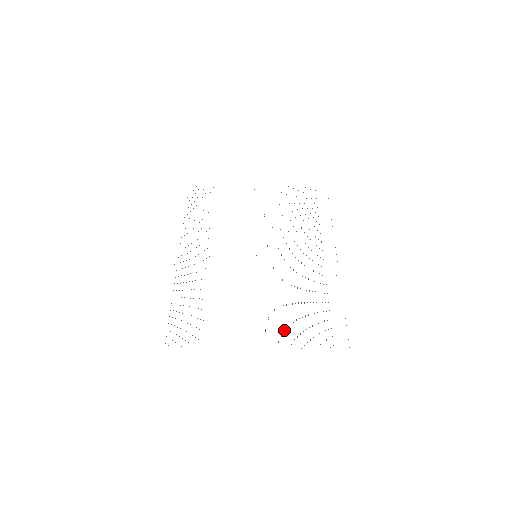
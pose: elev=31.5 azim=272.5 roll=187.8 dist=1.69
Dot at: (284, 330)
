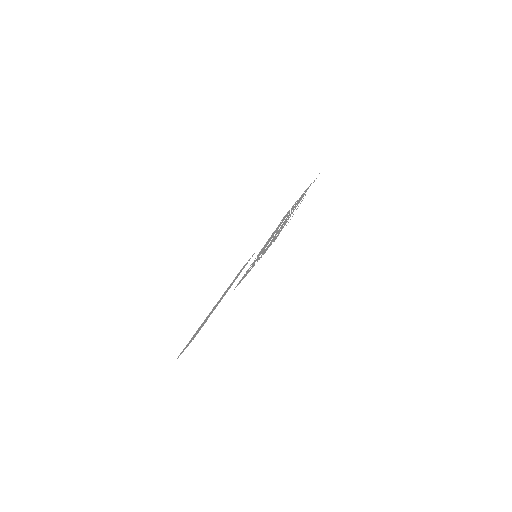
Dot at: occluded
